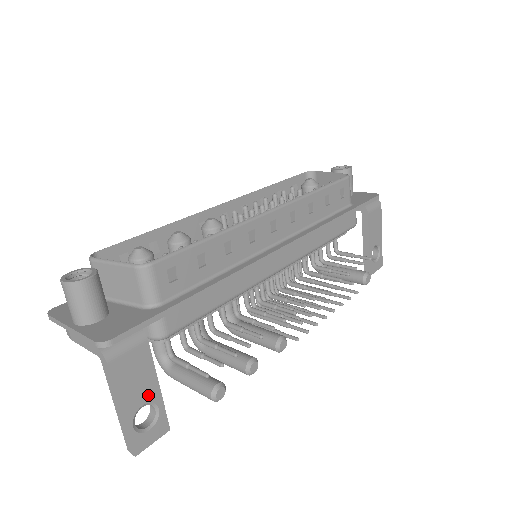
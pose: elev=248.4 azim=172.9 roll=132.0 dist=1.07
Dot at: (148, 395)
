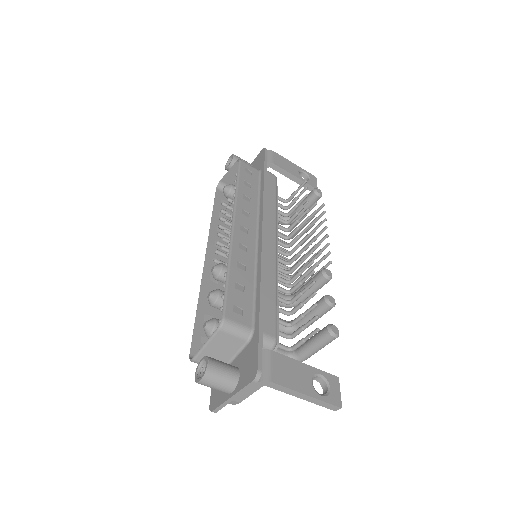
Dot at: (307, 374)
